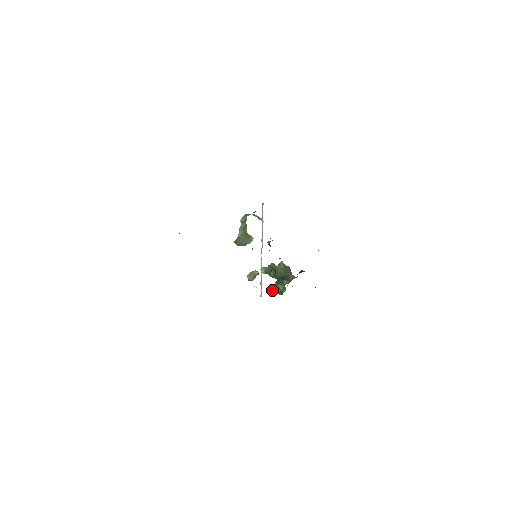
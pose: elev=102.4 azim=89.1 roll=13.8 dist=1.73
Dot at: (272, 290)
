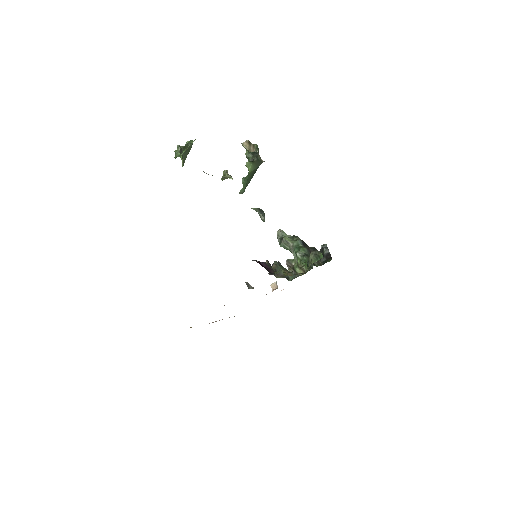
Dot at: occluded
